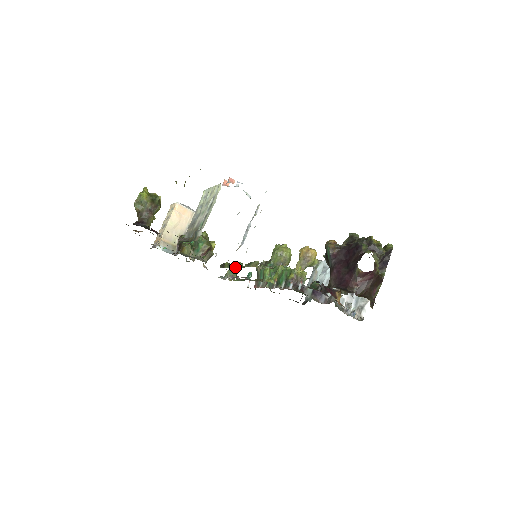
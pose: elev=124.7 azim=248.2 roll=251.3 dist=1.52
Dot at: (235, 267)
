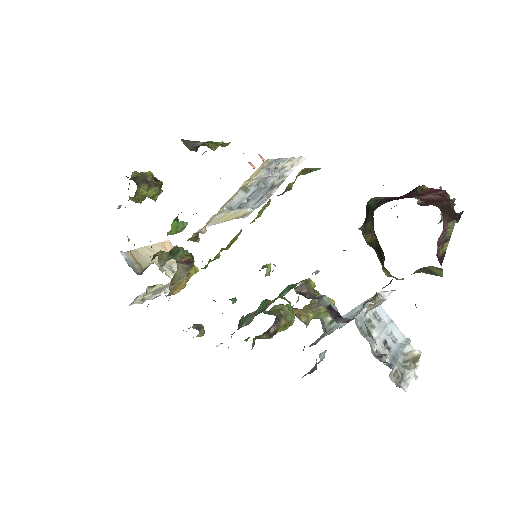
Dot at: occluded
